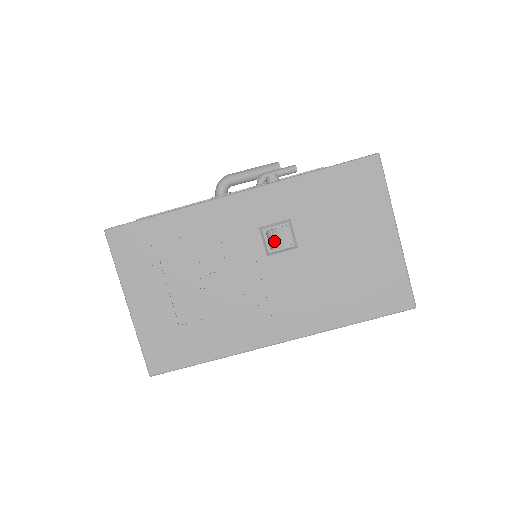
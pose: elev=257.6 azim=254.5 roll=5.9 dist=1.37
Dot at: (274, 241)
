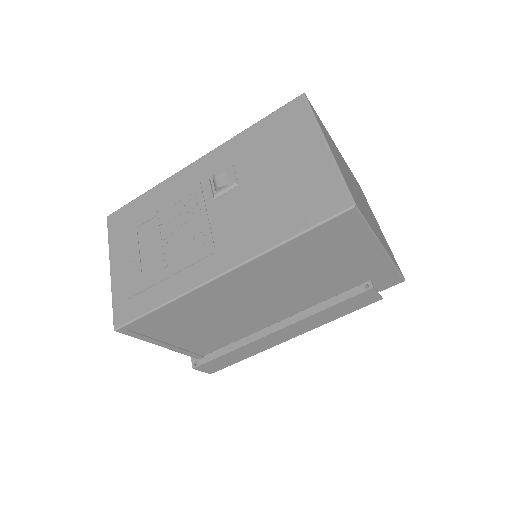
Dot at: (216, 182)
